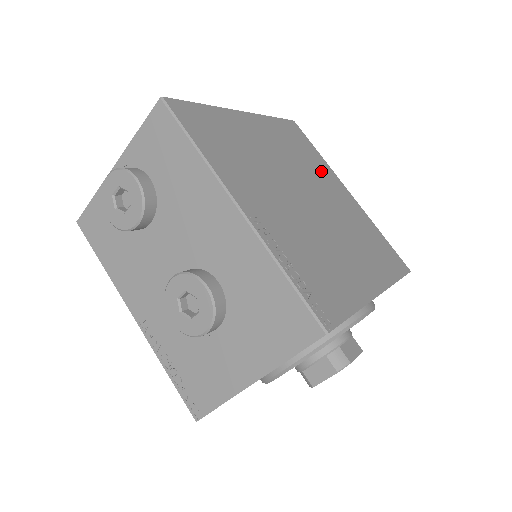
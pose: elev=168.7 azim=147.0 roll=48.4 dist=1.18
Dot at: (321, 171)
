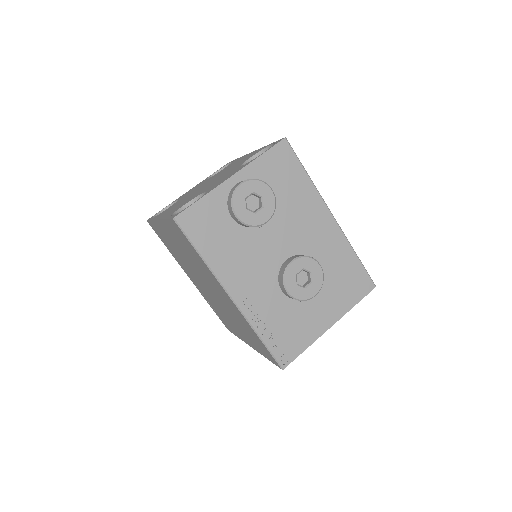
Dot at: occluded
